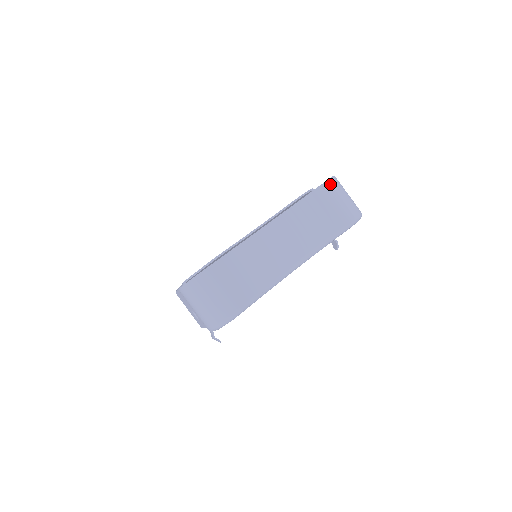
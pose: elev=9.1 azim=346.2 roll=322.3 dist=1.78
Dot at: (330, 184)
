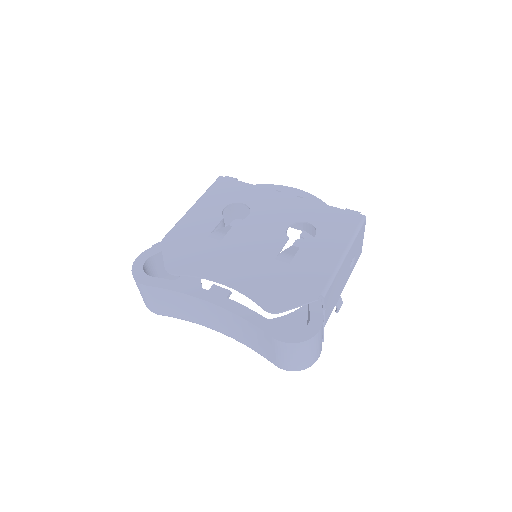
Dot at: (286, 346)
